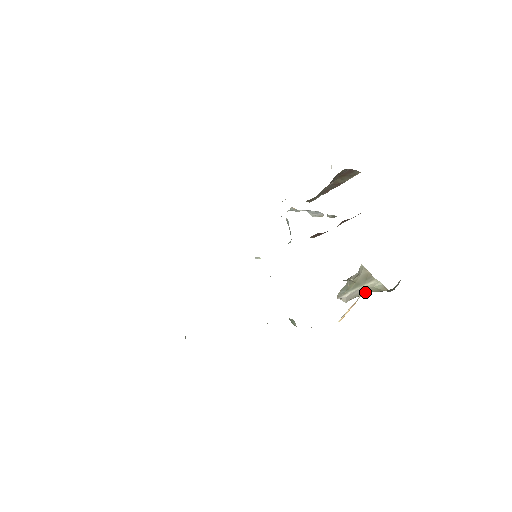
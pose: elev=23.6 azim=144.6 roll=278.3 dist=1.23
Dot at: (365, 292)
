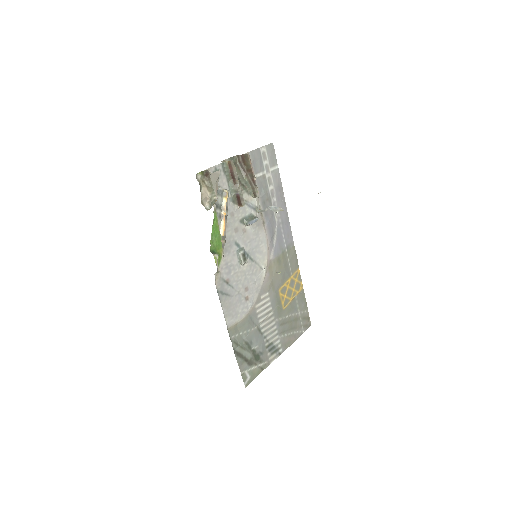
Dot at: occluded
